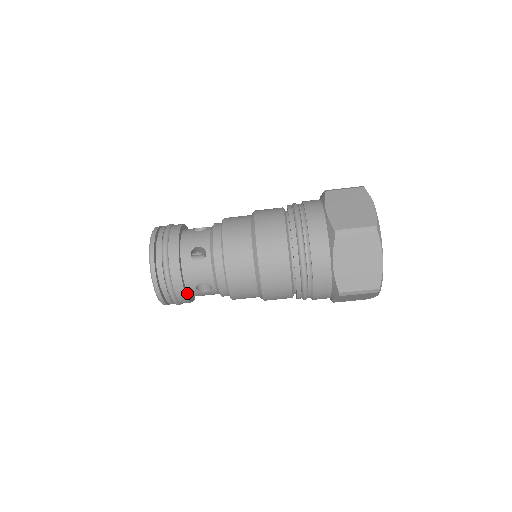
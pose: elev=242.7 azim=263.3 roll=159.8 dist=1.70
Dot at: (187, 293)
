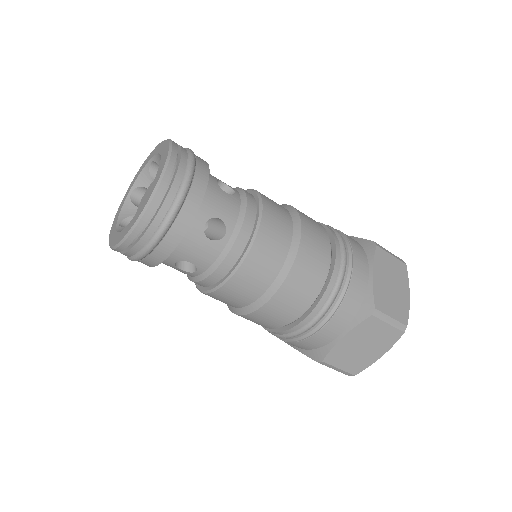
Dot at: occluded
